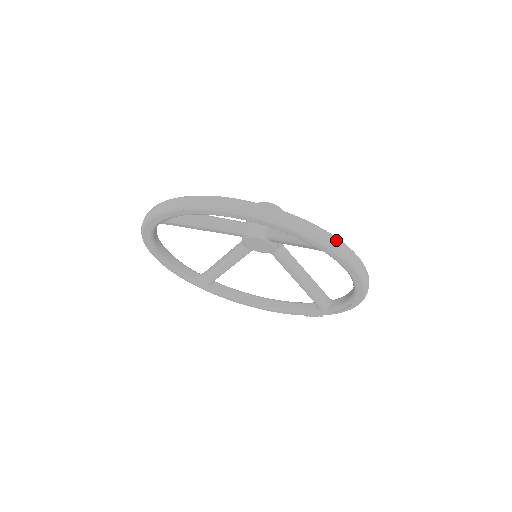
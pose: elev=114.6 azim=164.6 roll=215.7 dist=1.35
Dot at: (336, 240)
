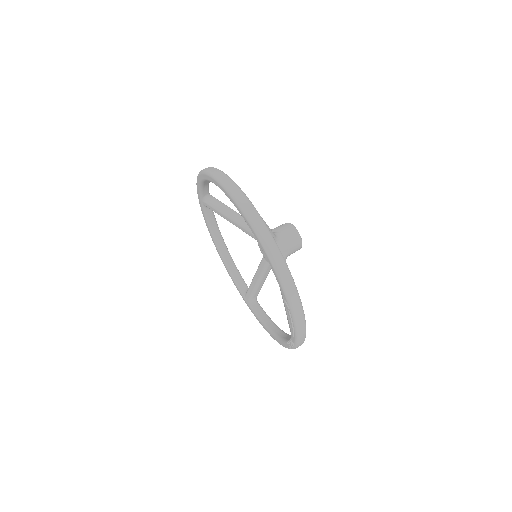
Dot at: (247, 202)
